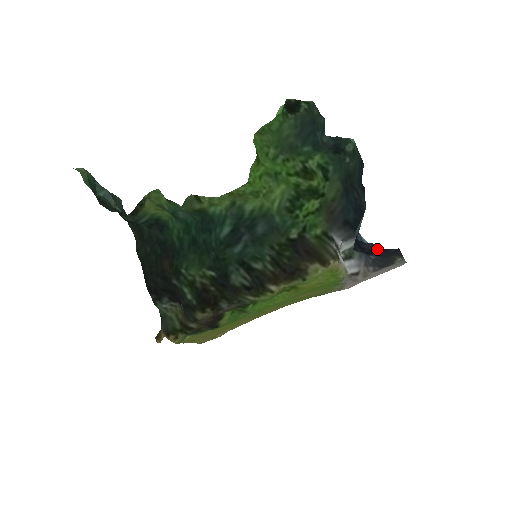
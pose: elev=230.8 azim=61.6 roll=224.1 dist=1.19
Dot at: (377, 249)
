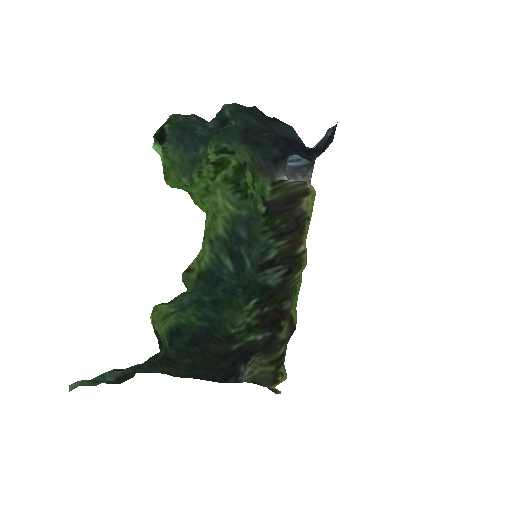
Dot at: (328, 139)
